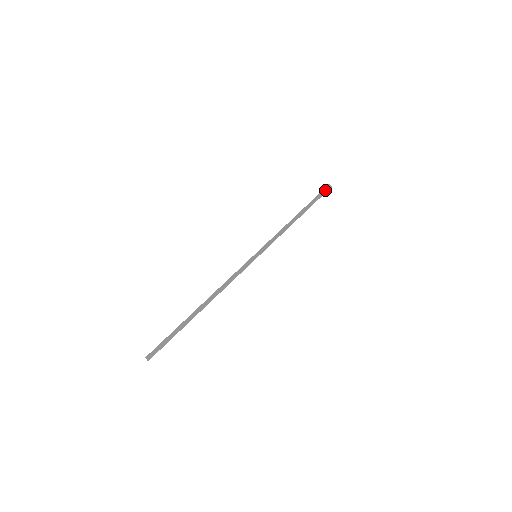
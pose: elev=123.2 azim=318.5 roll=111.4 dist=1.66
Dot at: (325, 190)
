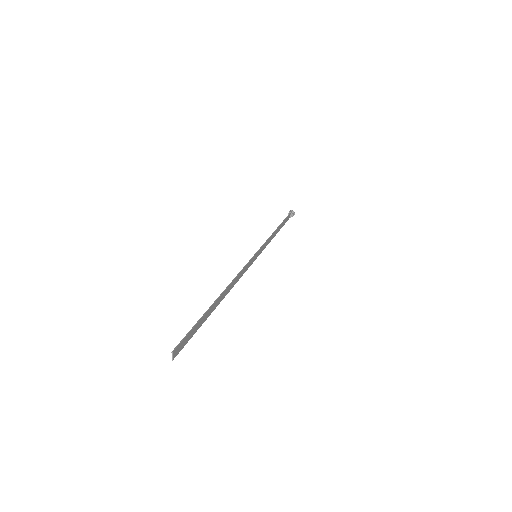
Dot at: (290, 214)
